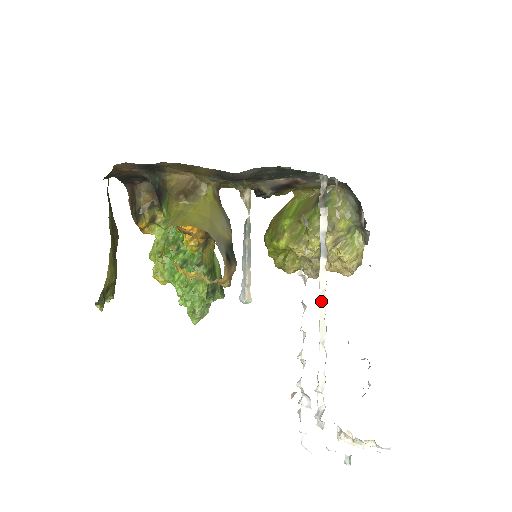
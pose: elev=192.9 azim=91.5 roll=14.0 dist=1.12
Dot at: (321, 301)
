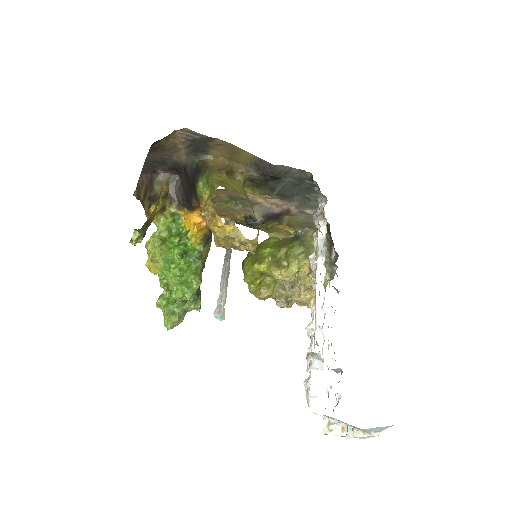
Dot at: (318, 293)
